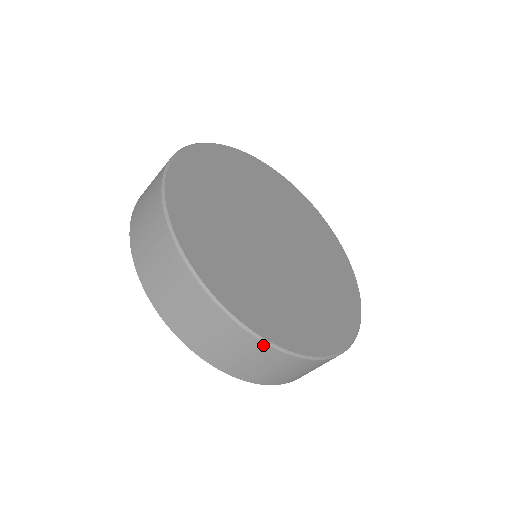
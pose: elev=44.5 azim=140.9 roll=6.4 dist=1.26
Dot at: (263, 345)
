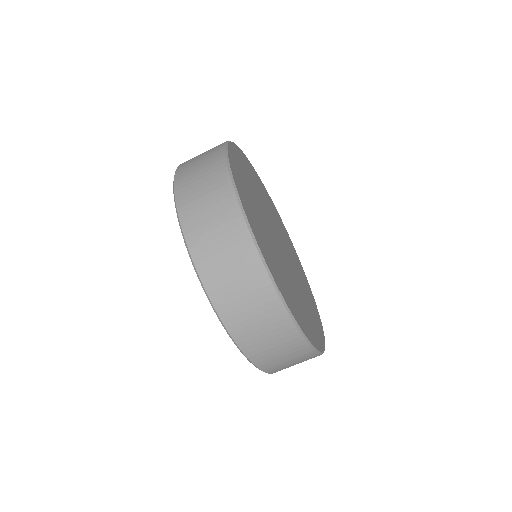
Dot at: (259, 263)
